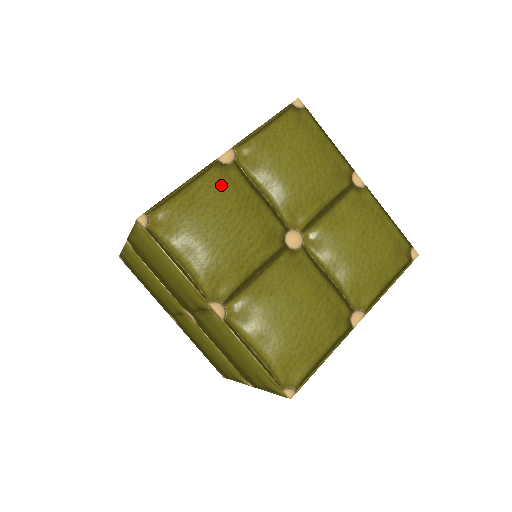
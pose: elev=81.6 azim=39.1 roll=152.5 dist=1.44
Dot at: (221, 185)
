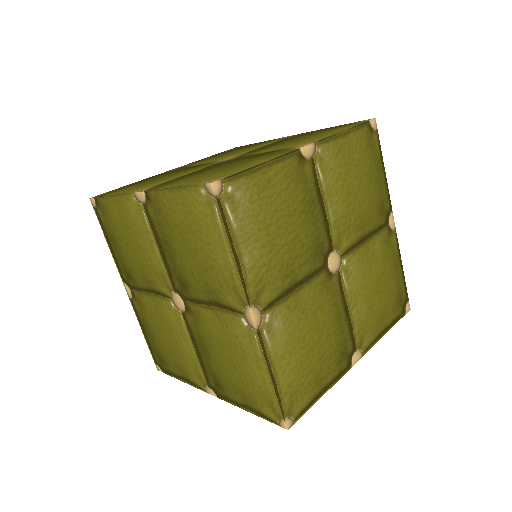
Dot at: (295, 179)
